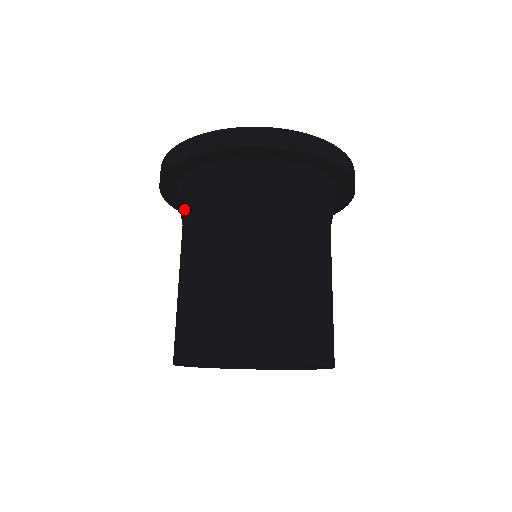
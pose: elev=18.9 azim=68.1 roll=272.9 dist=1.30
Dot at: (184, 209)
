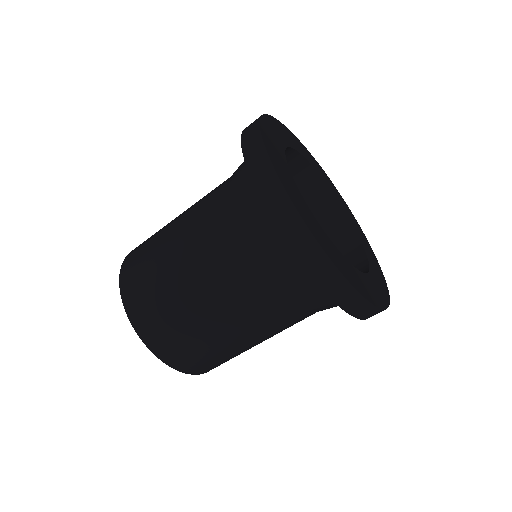
Dot at: (279, 277)
